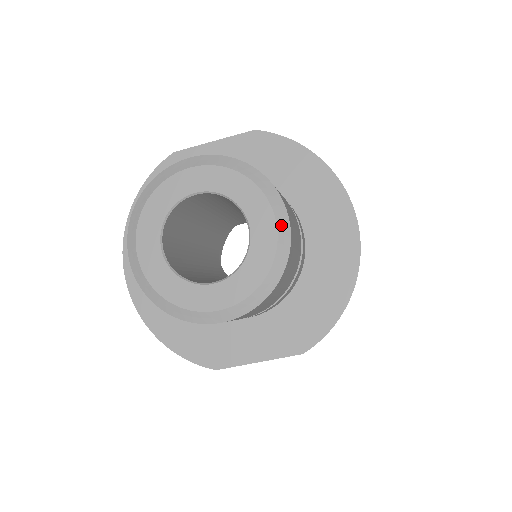
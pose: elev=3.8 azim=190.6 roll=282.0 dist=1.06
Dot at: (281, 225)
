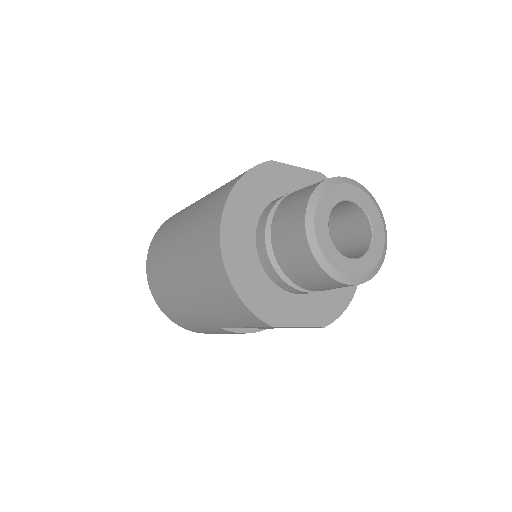
Dot at: (386, 239)
